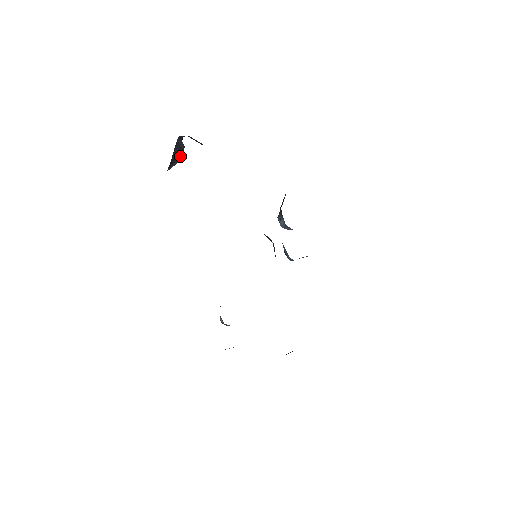
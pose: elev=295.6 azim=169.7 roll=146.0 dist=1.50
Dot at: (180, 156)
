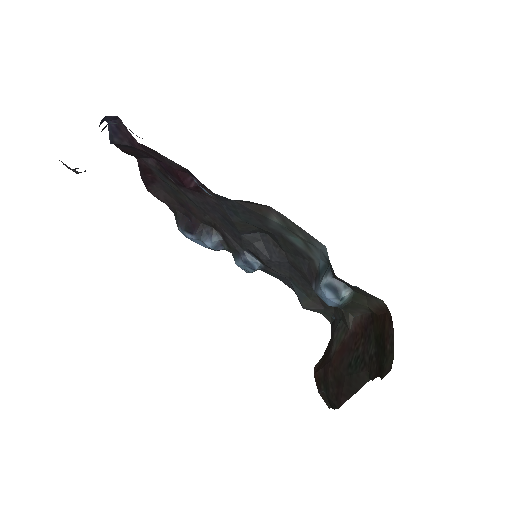
Dot at: occluded
